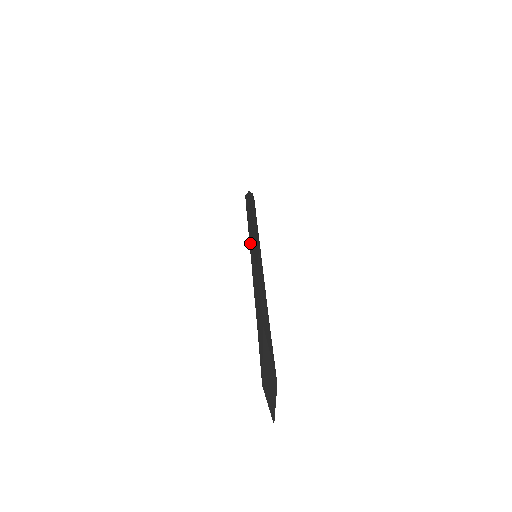
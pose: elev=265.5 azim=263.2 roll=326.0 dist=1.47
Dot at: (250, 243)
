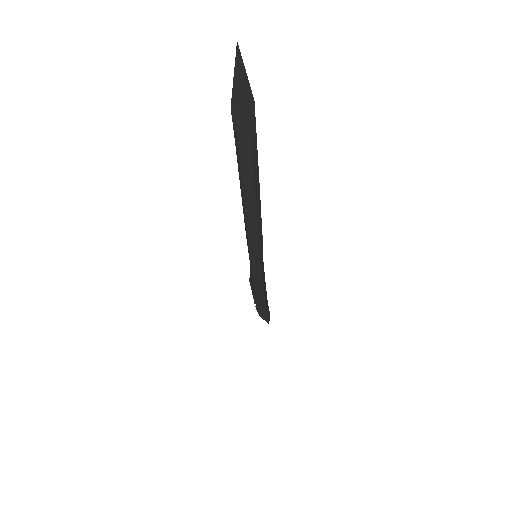
Dot at: occluded
